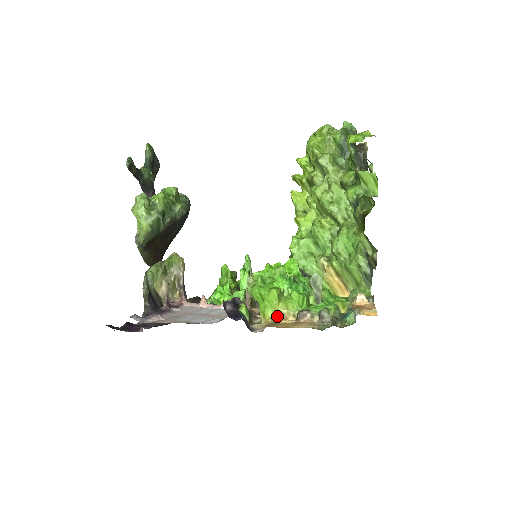
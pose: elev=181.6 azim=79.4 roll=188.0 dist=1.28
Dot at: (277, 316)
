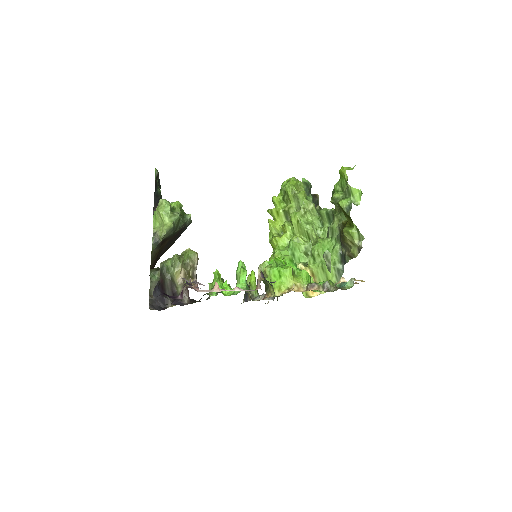
Dot at: (292, 288)
